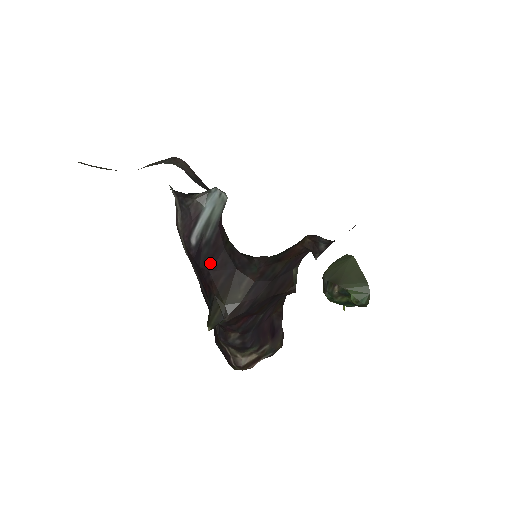
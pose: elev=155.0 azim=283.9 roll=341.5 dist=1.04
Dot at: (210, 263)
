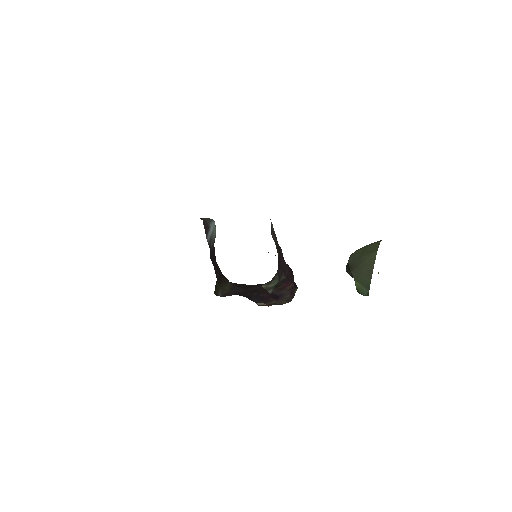
Dot at: (213, 262)
